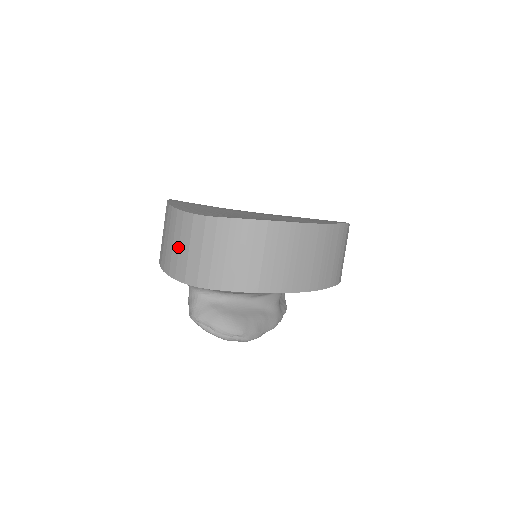
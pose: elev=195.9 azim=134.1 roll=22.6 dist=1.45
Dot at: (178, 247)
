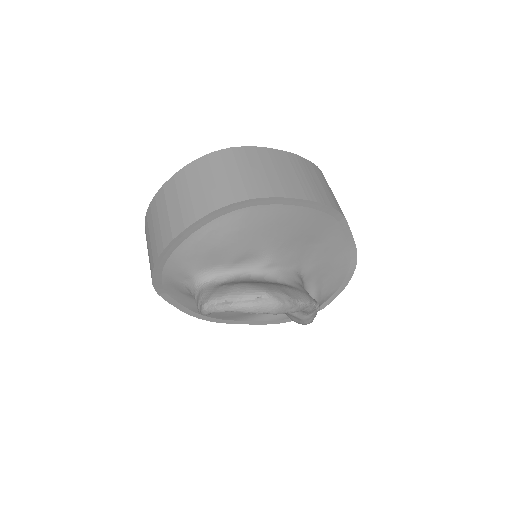
Dot at: (158, 223)
